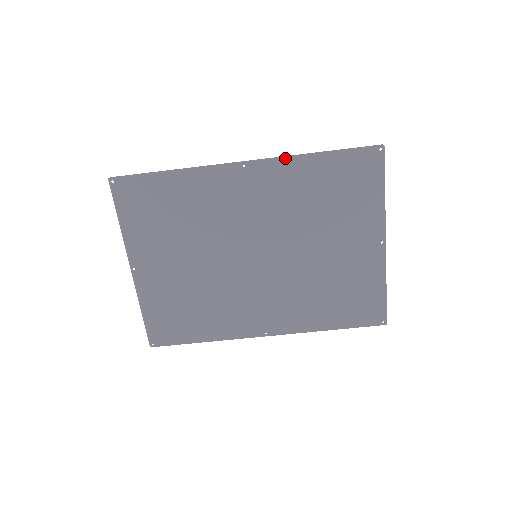
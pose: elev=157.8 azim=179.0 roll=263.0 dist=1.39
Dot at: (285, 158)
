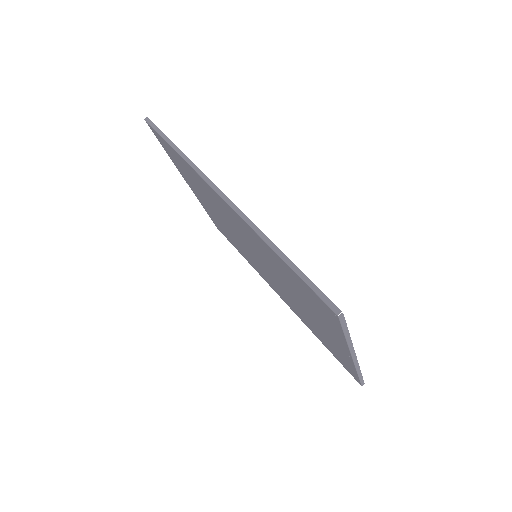
Dot at: (251, 228)
